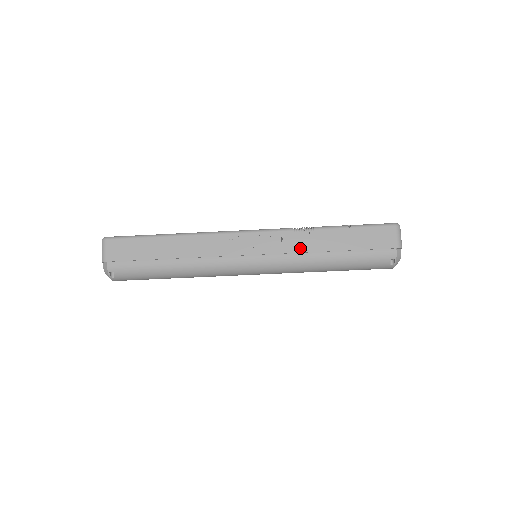
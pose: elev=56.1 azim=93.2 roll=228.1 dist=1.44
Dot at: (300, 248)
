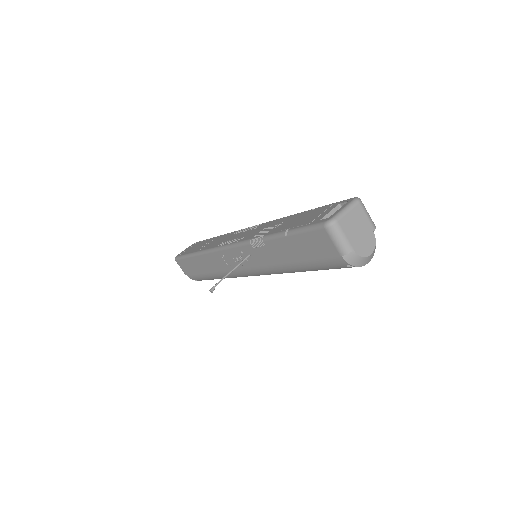
Dot at: (265, 261)
